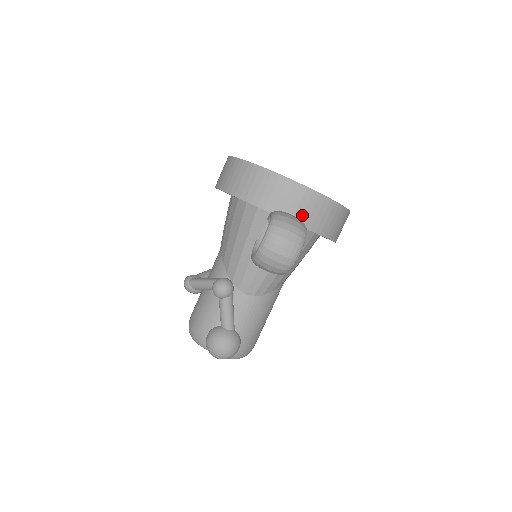
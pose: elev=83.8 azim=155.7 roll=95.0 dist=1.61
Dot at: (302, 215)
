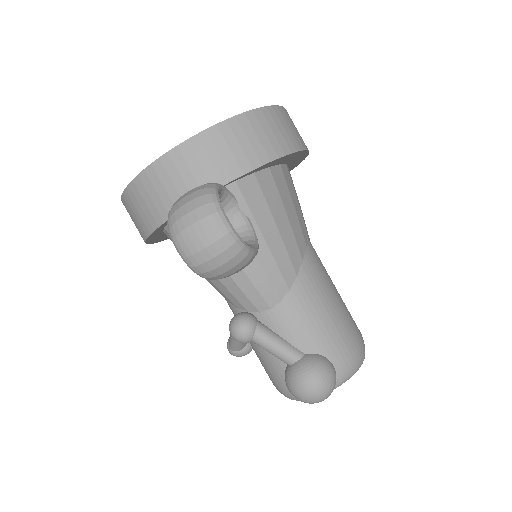
Dot at: (206, 177)
